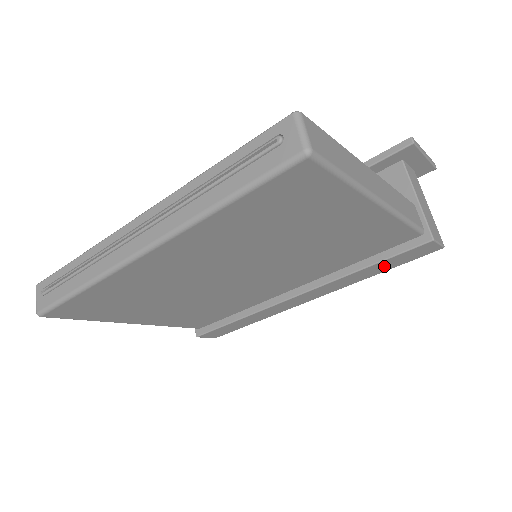
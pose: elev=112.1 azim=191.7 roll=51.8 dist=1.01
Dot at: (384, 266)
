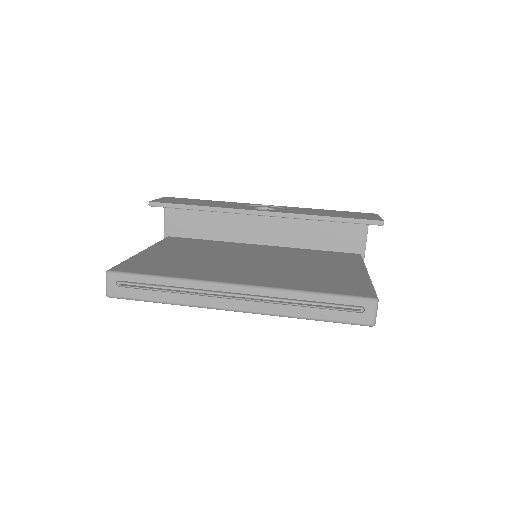
Dot at: occluded
